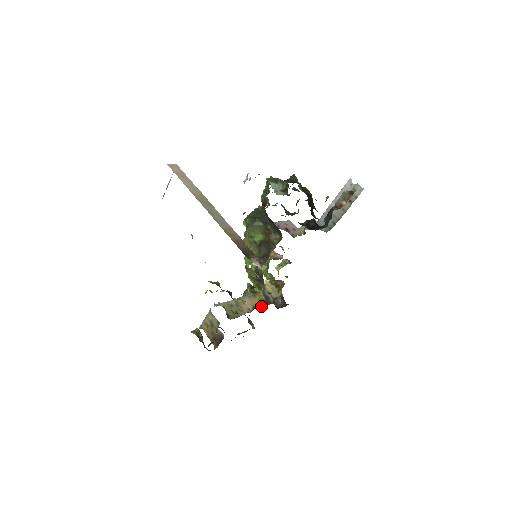
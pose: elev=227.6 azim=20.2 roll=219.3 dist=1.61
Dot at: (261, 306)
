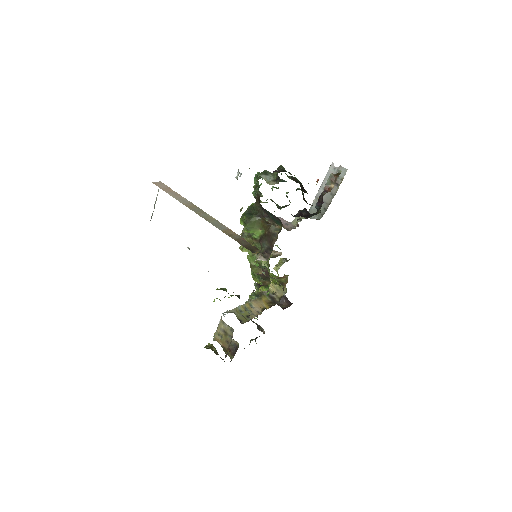
Dot at: (269, 307)
